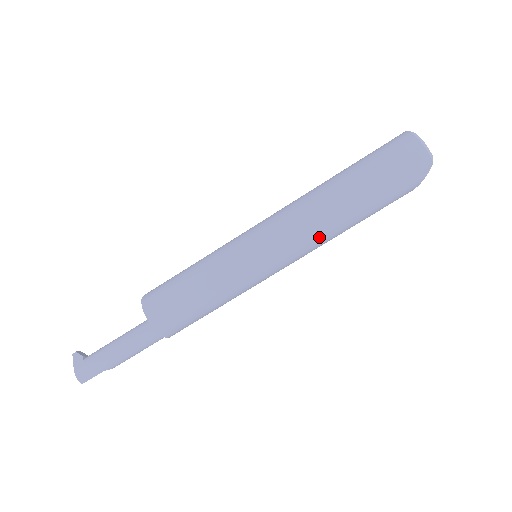
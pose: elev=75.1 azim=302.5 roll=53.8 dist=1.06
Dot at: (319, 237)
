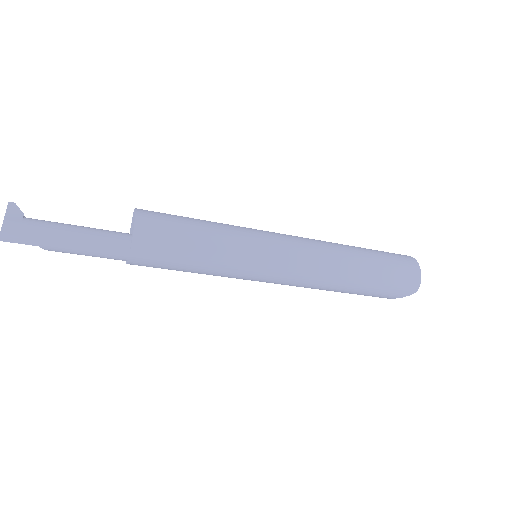
Dot at: (317, 282)
